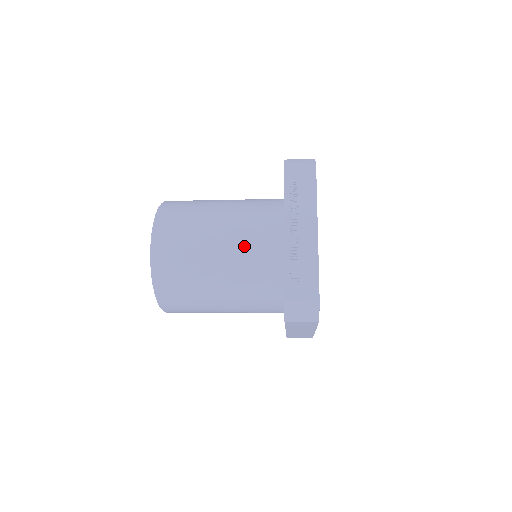
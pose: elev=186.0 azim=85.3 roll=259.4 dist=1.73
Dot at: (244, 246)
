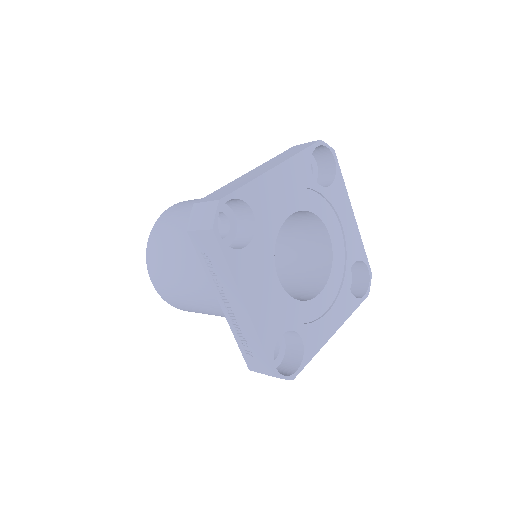
Dot at: (211, 297)
